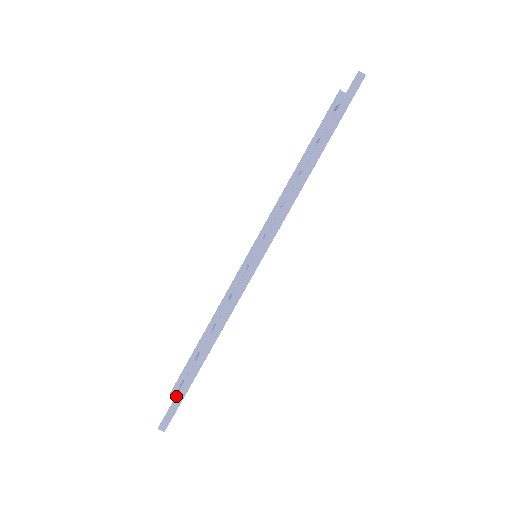
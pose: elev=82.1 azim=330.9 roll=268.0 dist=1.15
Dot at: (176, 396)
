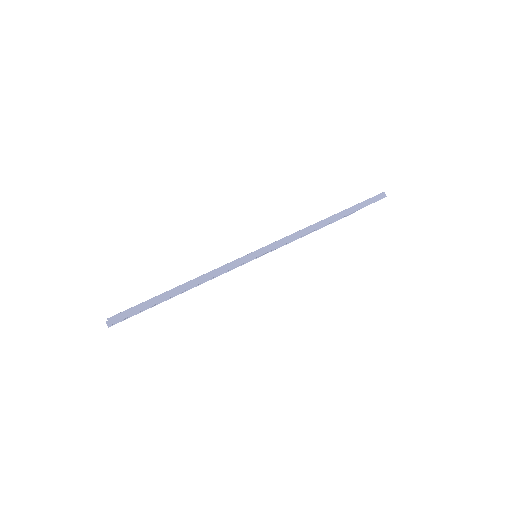
Dot at: (143, 302)
